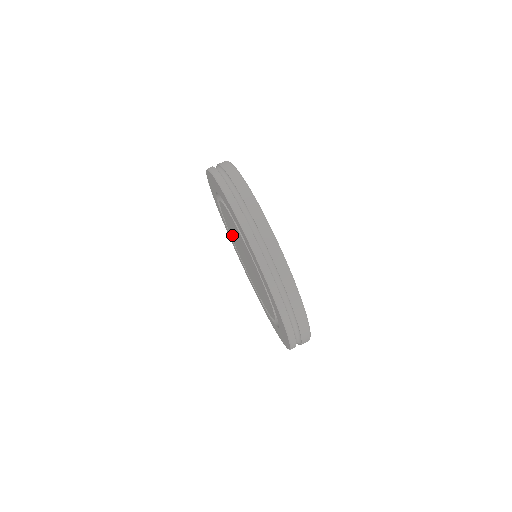
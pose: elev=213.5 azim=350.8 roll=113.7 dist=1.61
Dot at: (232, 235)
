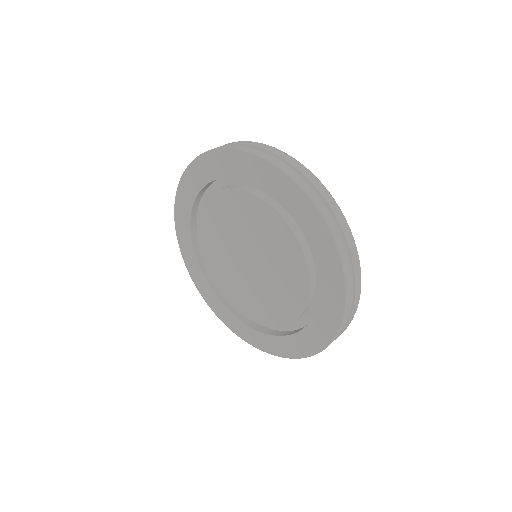
Dot at: (222, 277)
